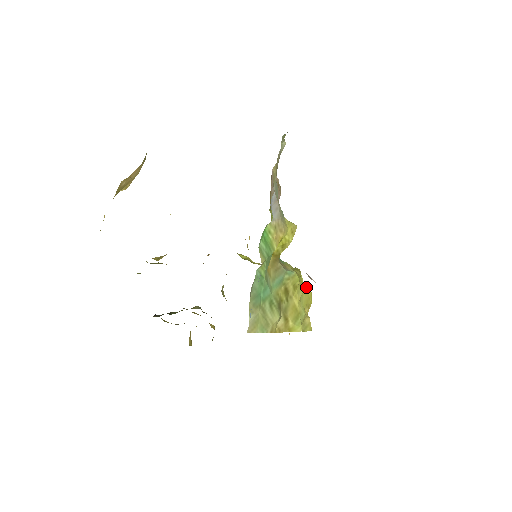
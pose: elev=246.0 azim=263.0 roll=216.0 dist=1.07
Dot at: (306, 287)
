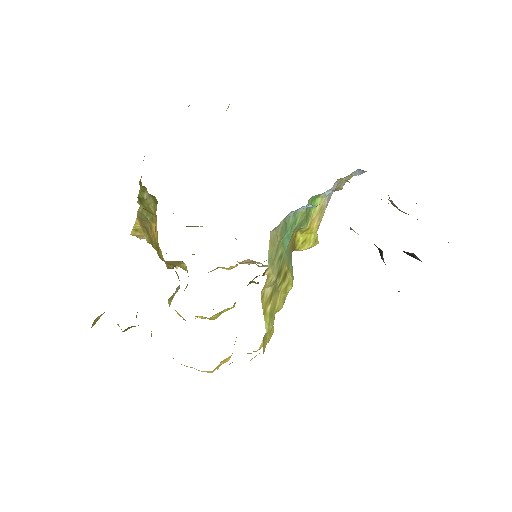
Dot at: occluded
